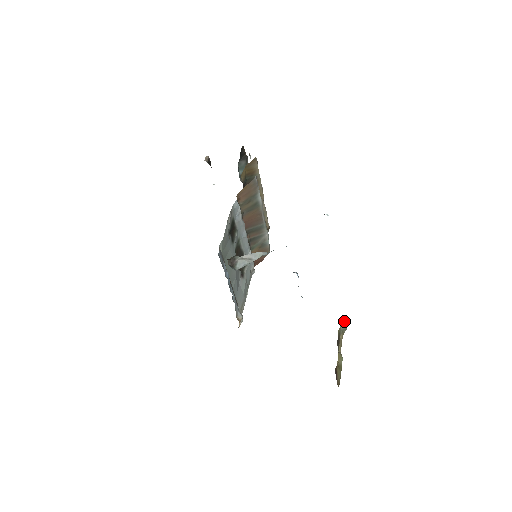
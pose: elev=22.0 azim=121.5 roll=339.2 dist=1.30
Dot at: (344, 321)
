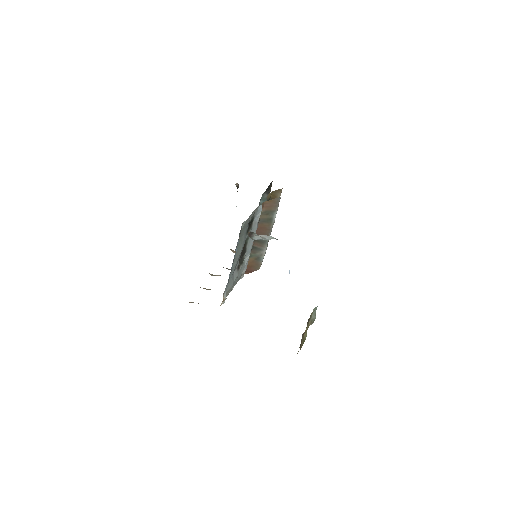
Dot at: (315, 313)
